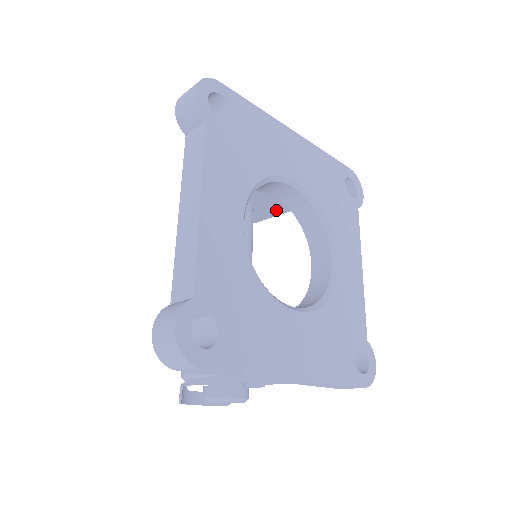
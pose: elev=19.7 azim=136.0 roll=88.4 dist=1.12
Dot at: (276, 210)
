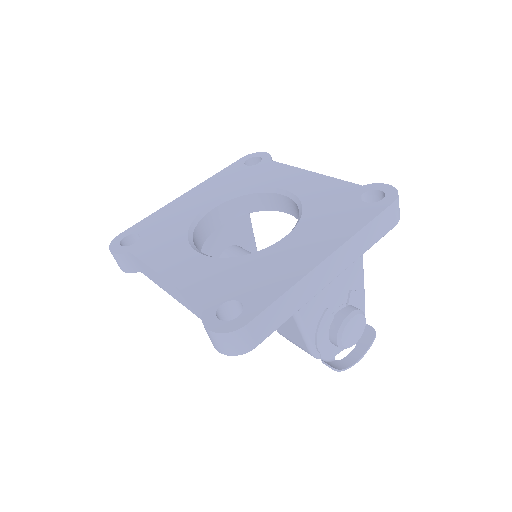
Dot at: (245, 228)
